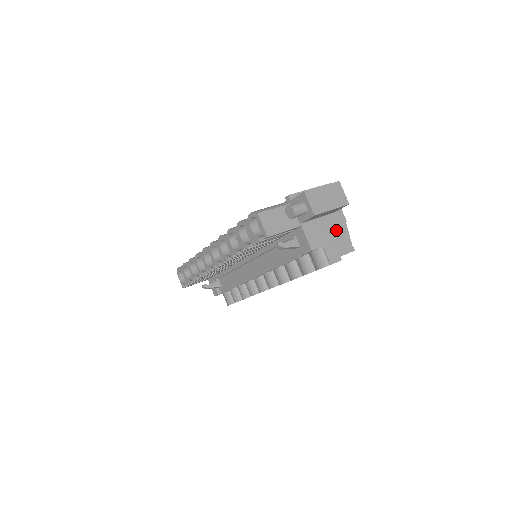
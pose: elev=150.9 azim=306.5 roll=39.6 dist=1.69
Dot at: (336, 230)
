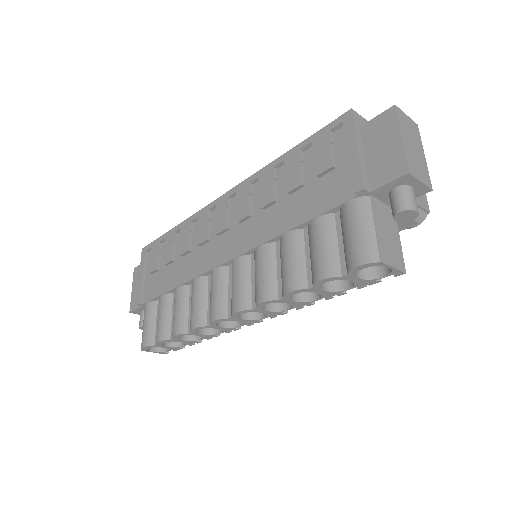
Dot at: occluded
